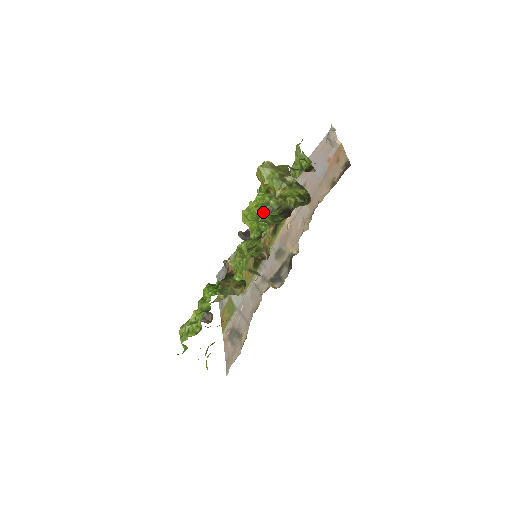
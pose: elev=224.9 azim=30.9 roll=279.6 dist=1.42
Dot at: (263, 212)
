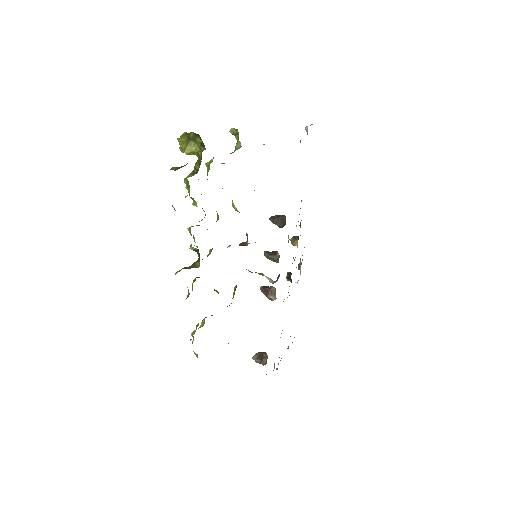
Dot at: (190, 176)
